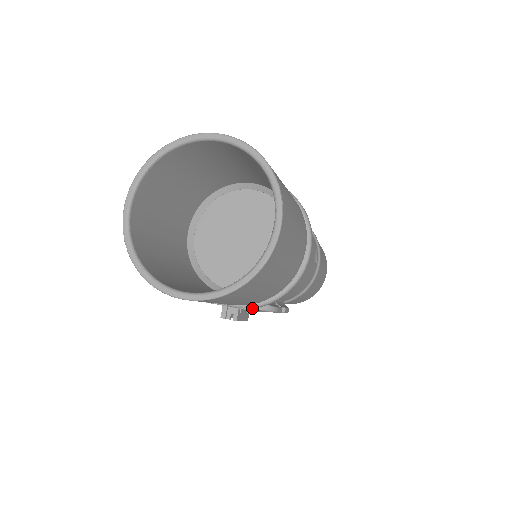
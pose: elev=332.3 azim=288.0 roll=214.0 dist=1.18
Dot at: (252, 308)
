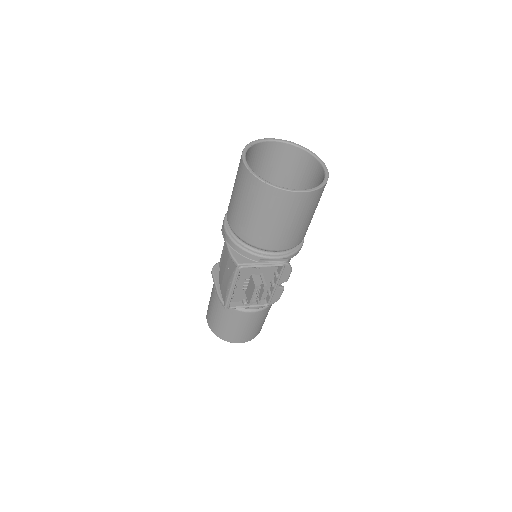
Dot at: (283, 263)
